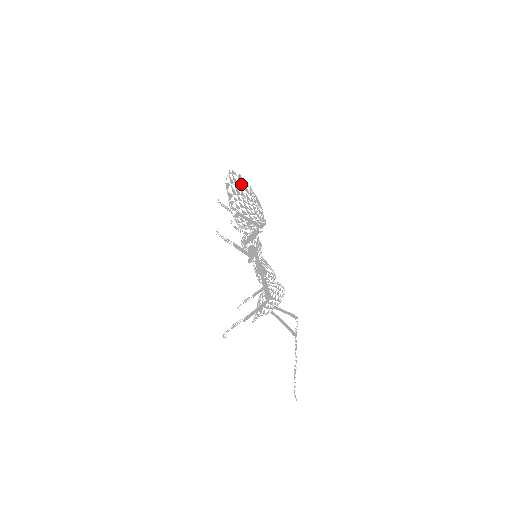
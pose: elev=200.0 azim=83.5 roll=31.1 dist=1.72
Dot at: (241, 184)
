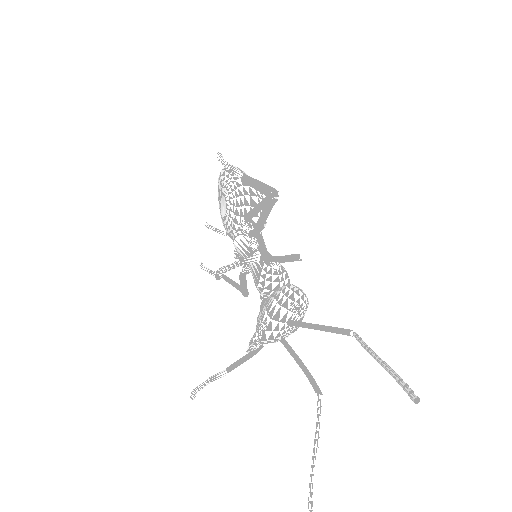
Dot at: occluded
